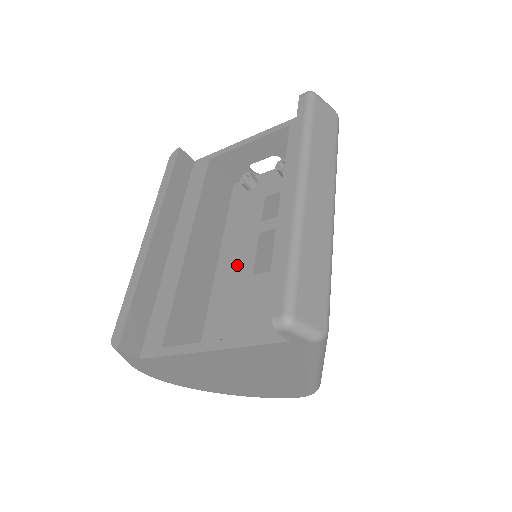
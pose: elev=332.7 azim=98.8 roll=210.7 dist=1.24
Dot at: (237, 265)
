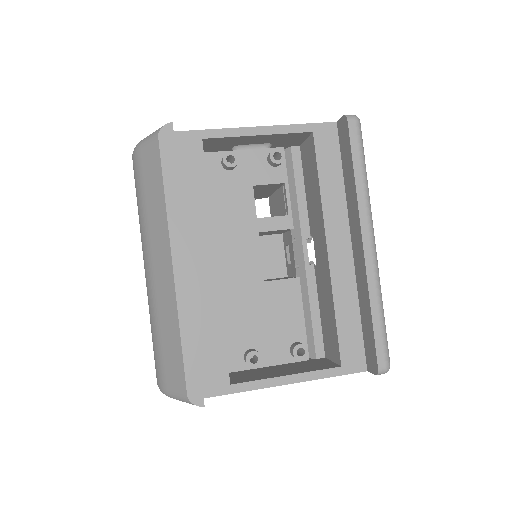
Dot at: (241, 268)
